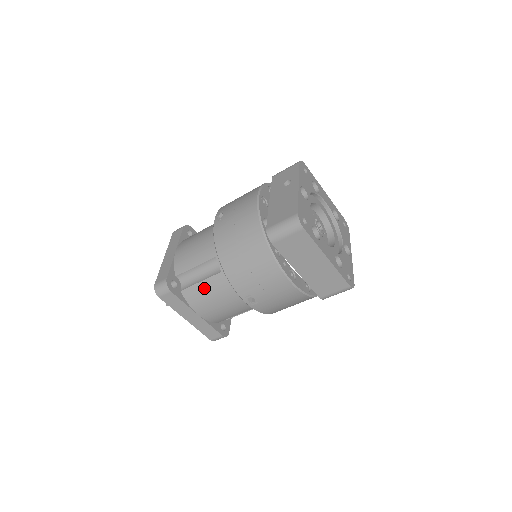
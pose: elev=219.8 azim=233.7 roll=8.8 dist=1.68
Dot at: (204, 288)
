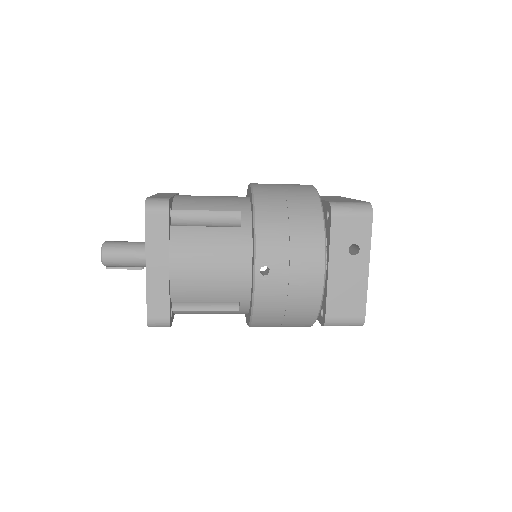
Dot at: (206, 313)
